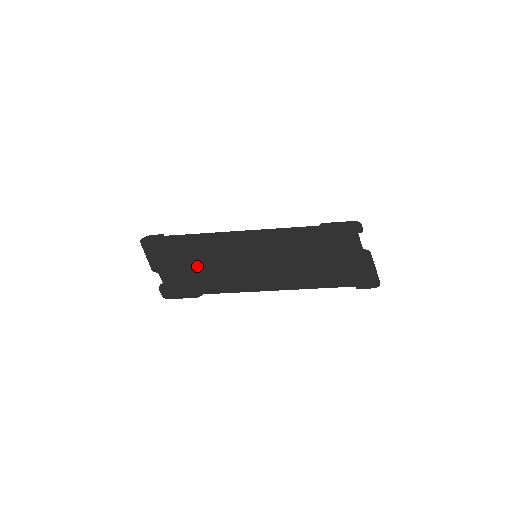
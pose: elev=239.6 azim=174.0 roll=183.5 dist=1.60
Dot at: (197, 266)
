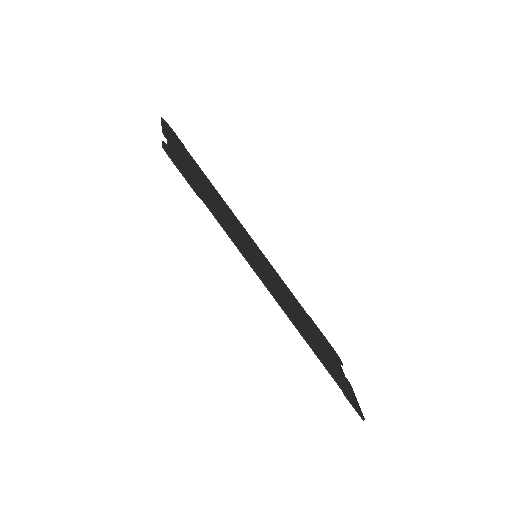
Dot at: occluded
